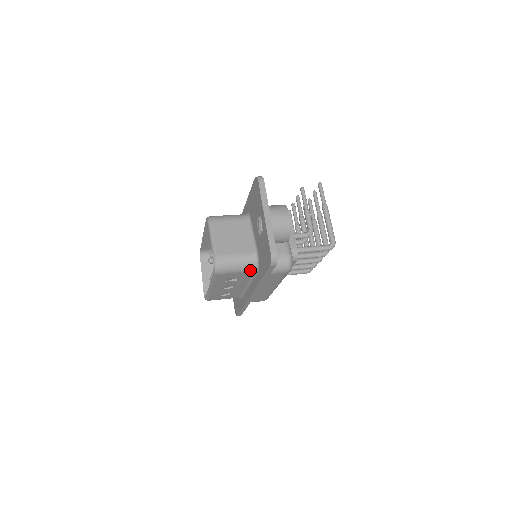
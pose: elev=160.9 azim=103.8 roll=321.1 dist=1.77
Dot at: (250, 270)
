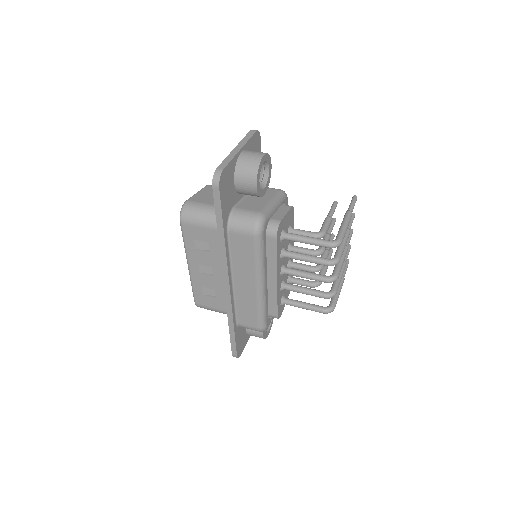
Dot at: (216, 226)
